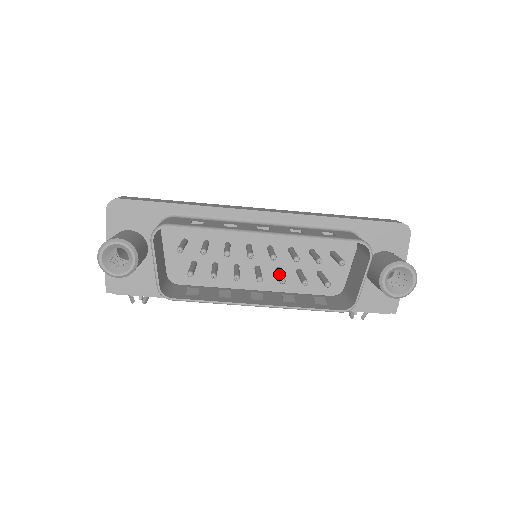
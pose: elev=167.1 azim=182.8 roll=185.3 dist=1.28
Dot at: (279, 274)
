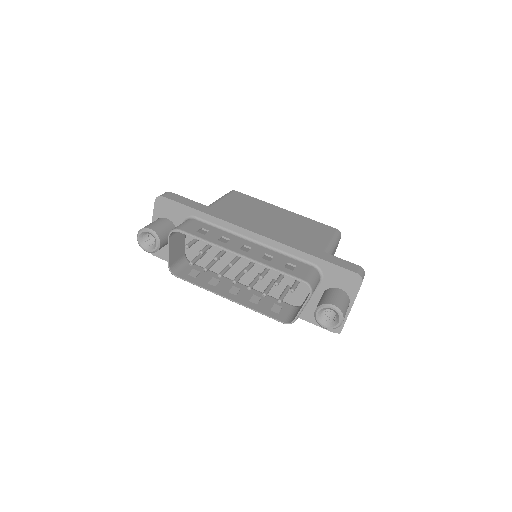
Dot at: (252, 281)
